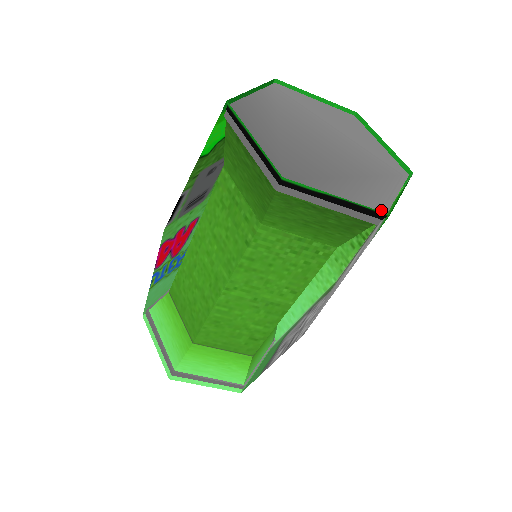
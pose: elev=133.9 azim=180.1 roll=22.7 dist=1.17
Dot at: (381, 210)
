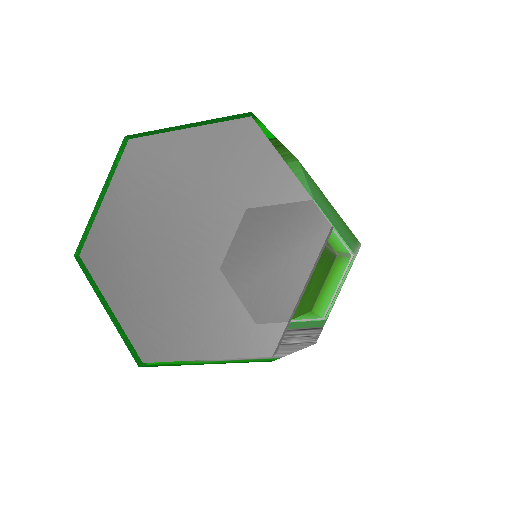
Dot at: (266, 348)
